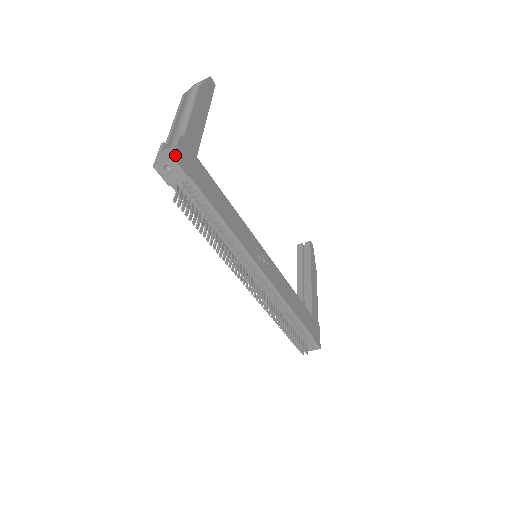
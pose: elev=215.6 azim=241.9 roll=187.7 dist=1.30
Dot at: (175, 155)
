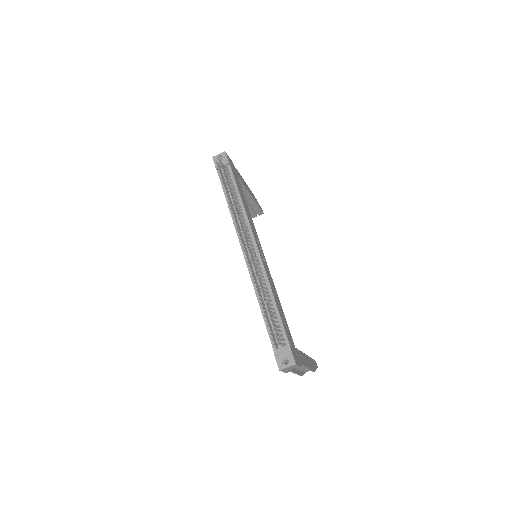
Dot at: occluded
